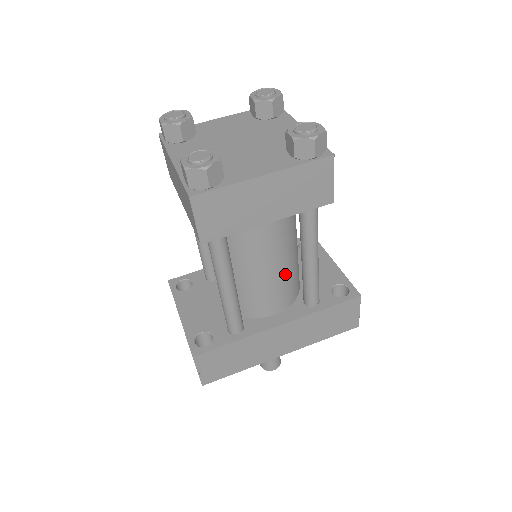
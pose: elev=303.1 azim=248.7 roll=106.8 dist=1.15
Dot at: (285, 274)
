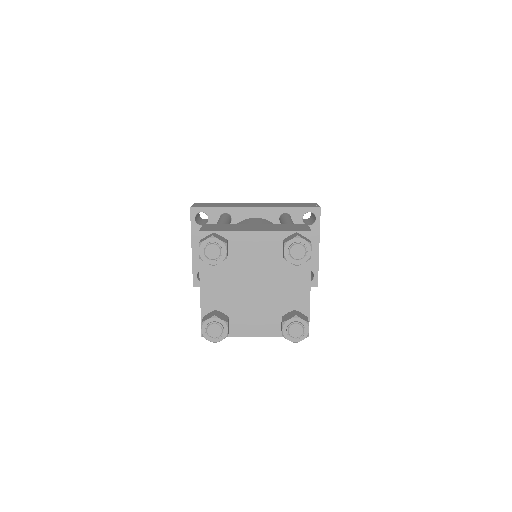
Dot at: occluded
